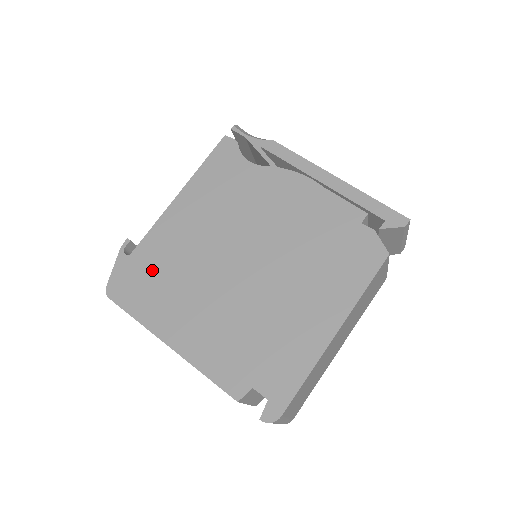
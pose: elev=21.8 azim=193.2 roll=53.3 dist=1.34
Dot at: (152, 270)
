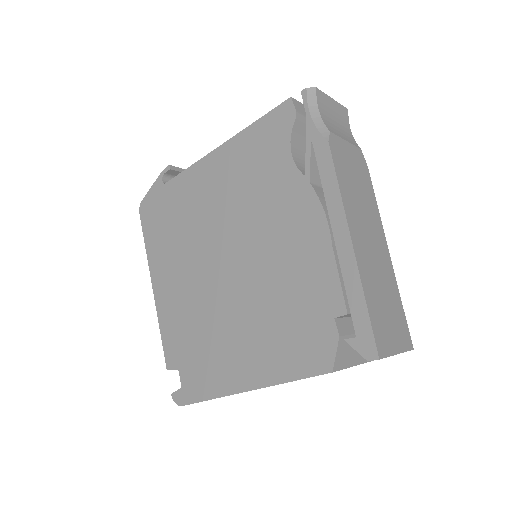
Dot at: (170, 212)
